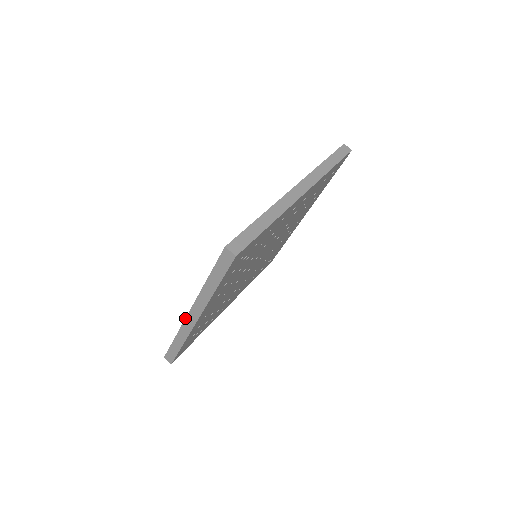
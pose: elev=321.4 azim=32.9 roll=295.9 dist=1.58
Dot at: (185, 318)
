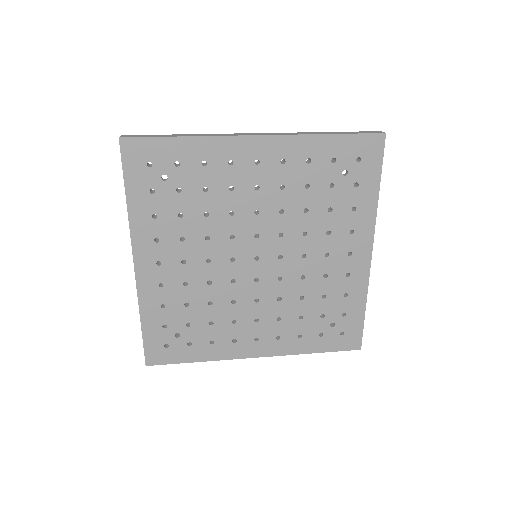
Dot at: occluded
